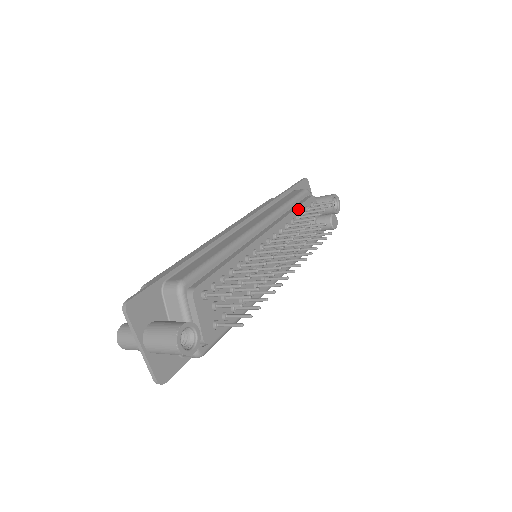
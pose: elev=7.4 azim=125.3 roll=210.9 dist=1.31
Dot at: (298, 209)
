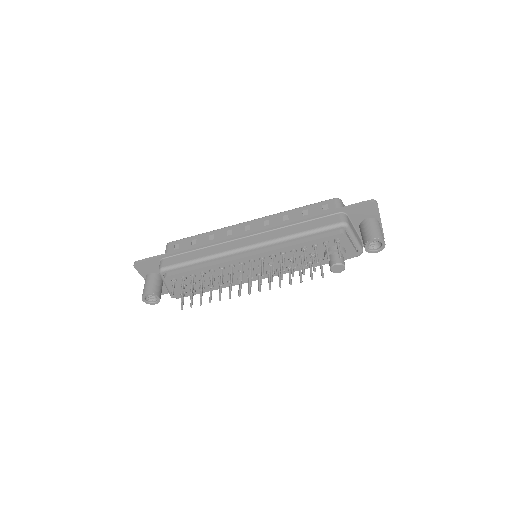
Dot at: (308, 243)
